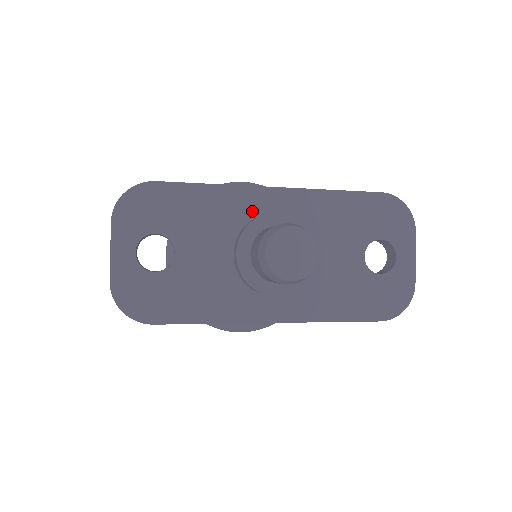
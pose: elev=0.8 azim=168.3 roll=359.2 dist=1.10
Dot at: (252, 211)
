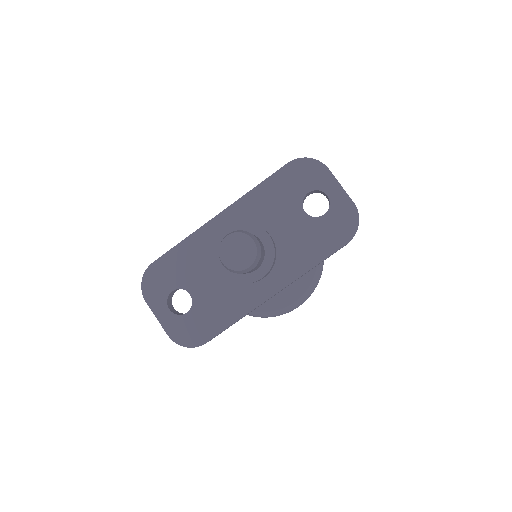
Dot at: (216, 238)
